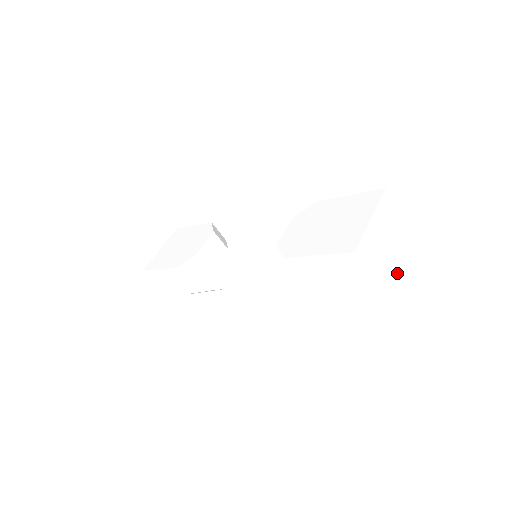
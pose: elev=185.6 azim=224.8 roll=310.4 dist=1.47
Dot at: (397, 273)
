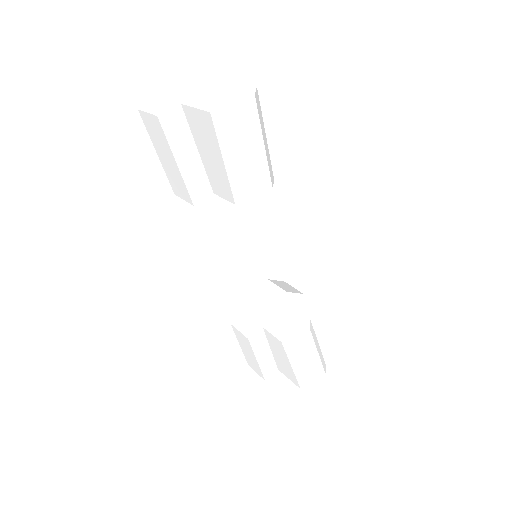
Dot at: (218, 102)
